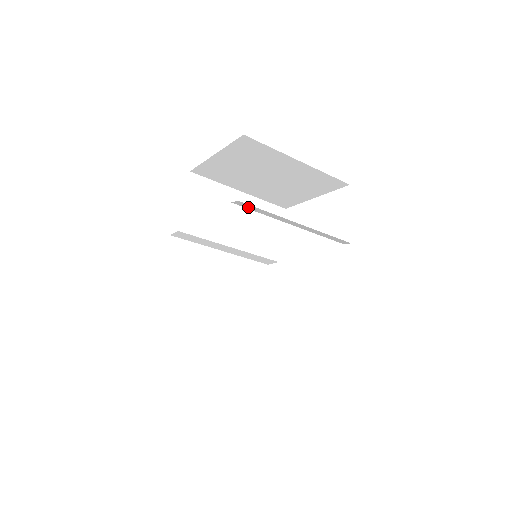
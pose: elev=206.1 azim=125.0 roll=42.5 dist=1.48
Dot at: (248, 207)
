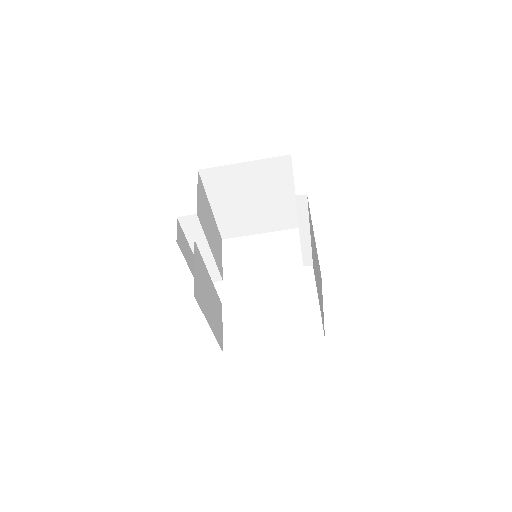
Dot at: (300, 204)
